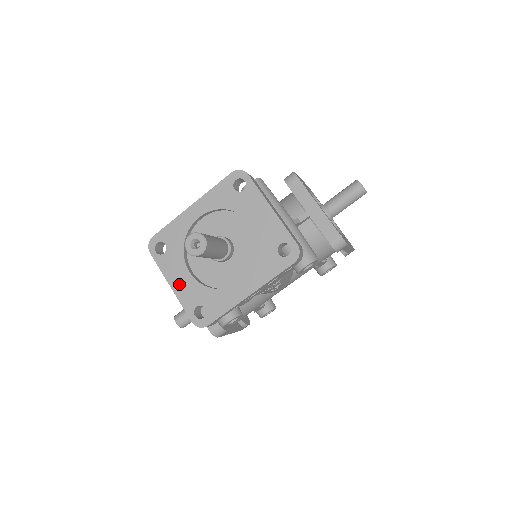
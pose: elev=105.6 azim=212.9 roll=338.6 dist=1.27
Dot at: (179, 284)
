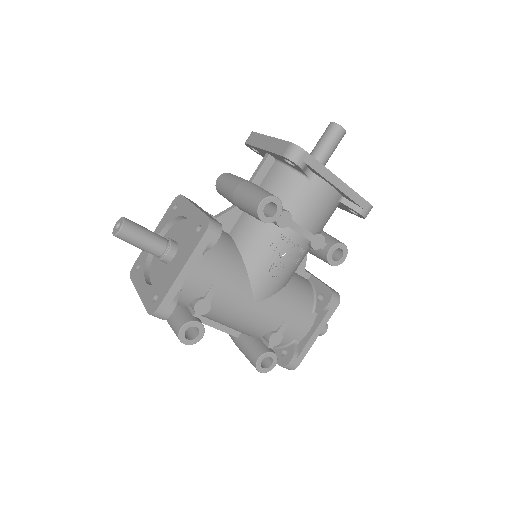
Dot at: occluded
